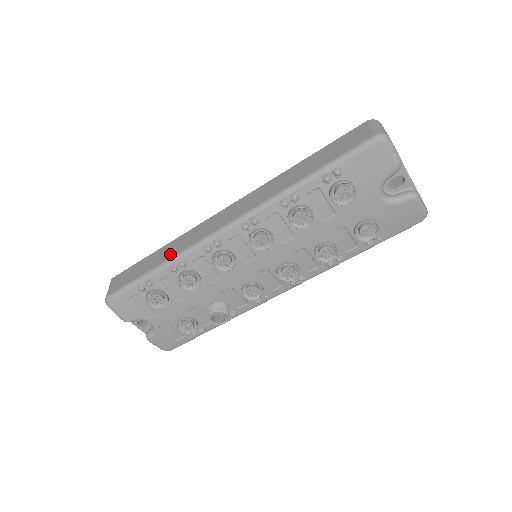
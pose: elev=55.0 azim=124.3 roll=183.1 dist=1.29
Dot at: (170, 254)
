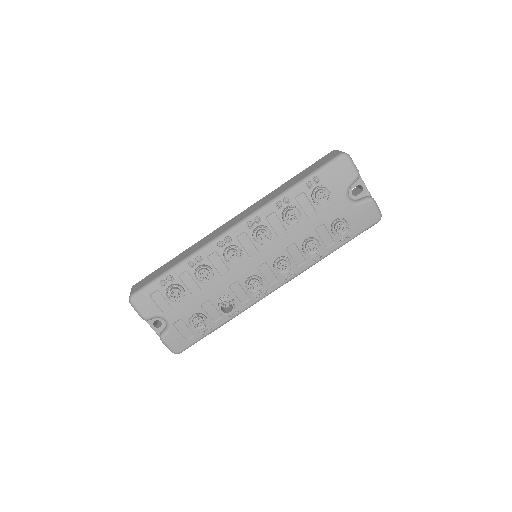
Dot at: (188, 254)
